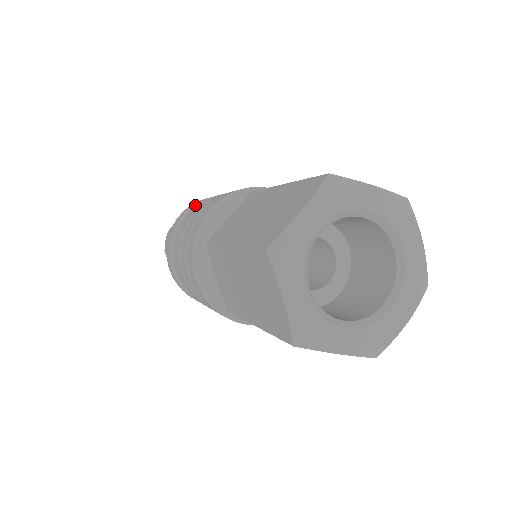
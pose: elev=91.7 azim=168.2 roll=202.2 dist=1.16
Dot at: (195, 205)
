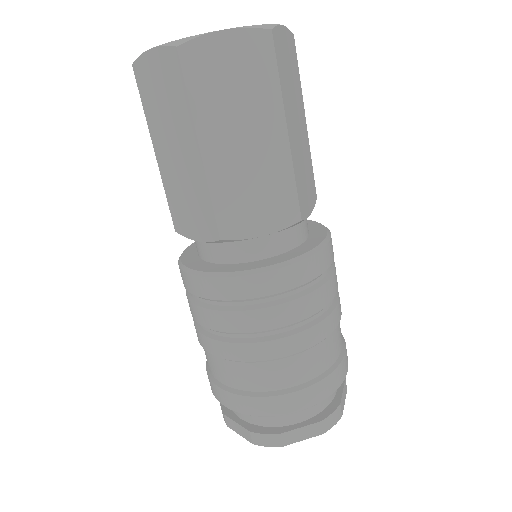
Dot at: occluded
